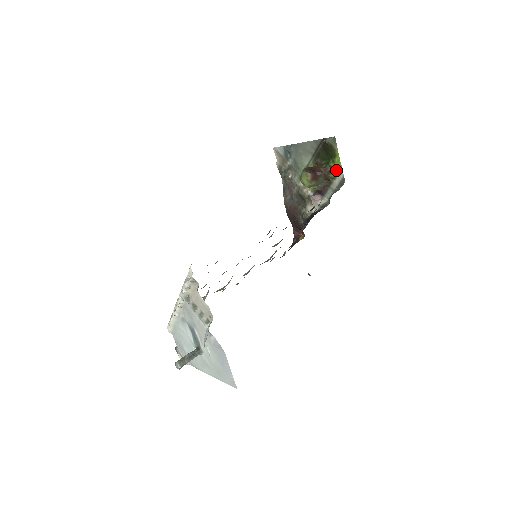
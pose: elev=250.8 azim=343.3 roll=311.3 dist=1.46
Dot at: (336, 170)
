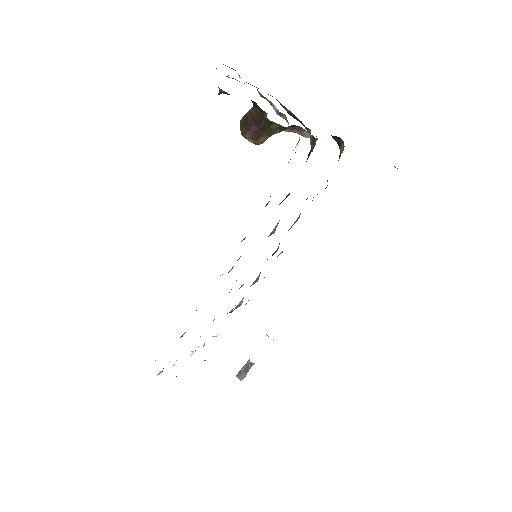
Dot at: (270, 121)
